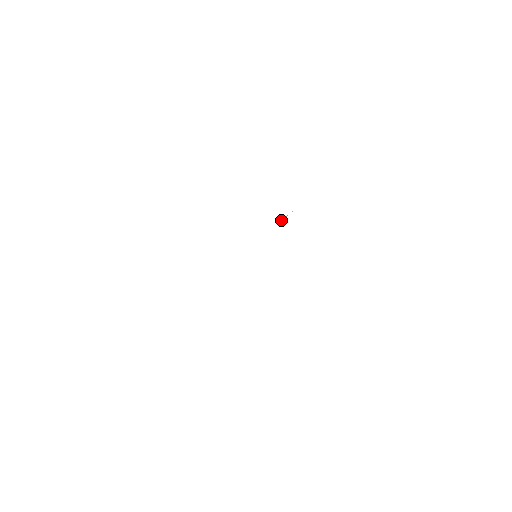
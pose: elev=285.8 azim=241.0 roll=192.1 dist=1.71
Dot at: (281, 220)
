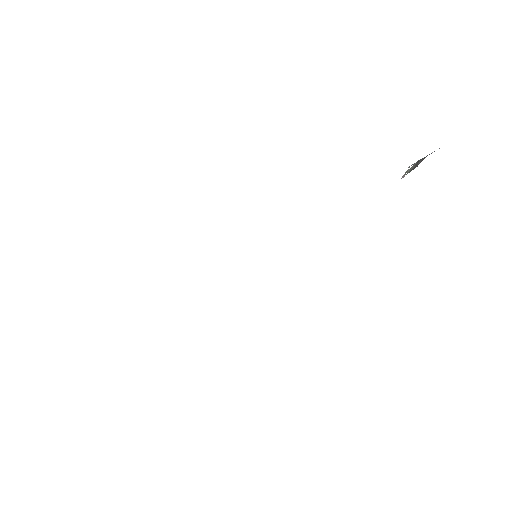
Dot at: occluded
